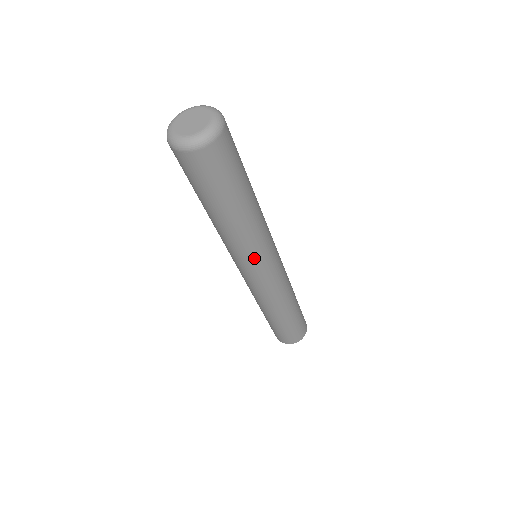
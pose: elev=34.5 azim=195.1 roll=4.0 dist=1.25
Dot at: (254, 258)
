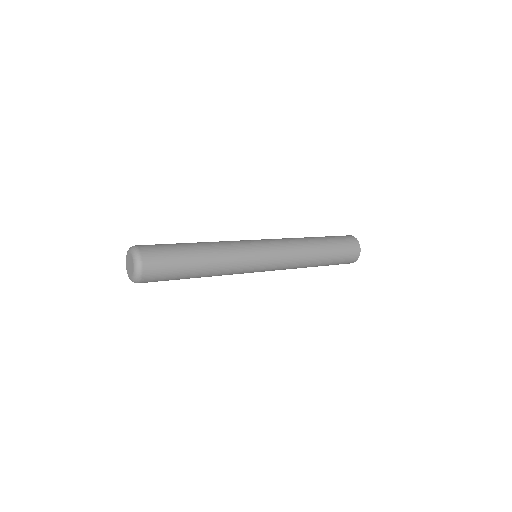
Dot at: (242, 273)
